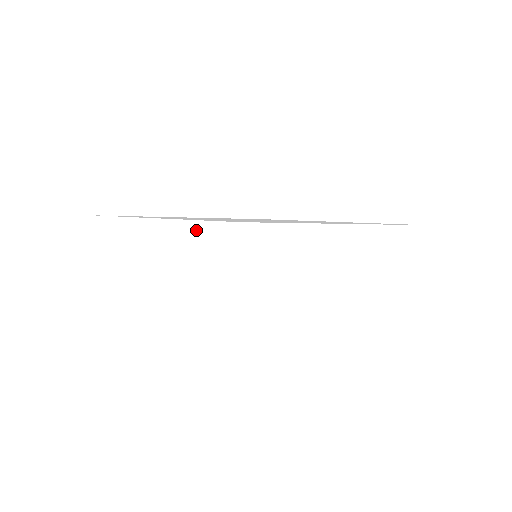
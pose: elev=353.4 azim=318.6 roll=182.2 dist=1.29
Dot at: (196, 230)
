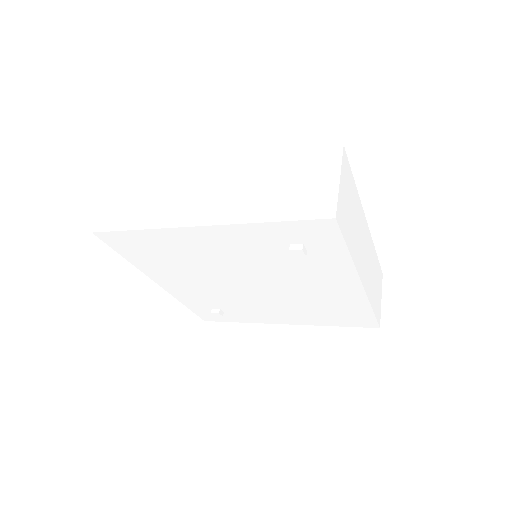
Dot at: (286, 158)
